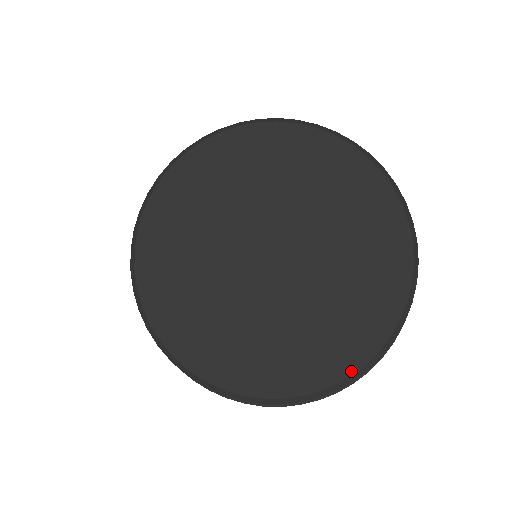
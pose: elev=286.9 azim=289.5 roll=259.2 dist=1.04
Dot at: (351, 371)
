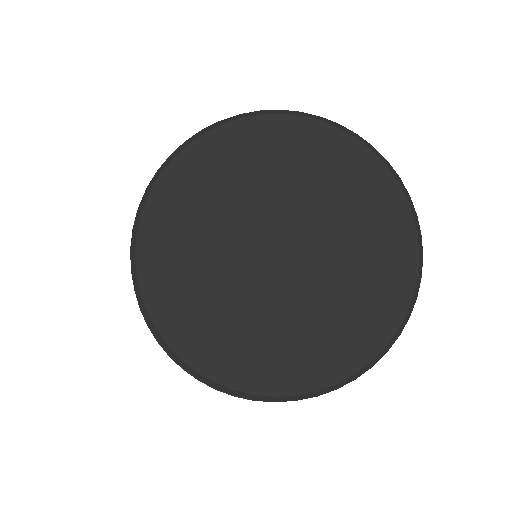
Dot at: (388, 338)
